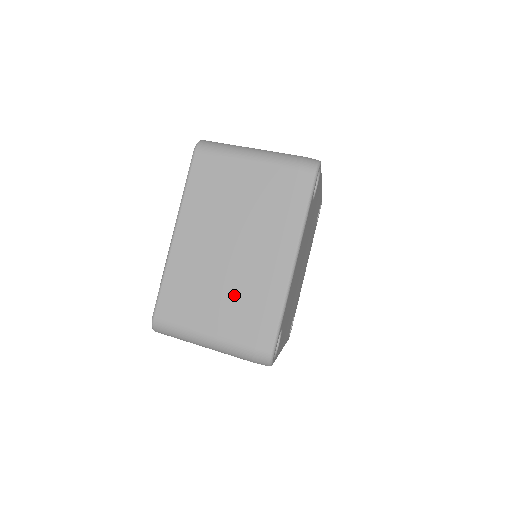
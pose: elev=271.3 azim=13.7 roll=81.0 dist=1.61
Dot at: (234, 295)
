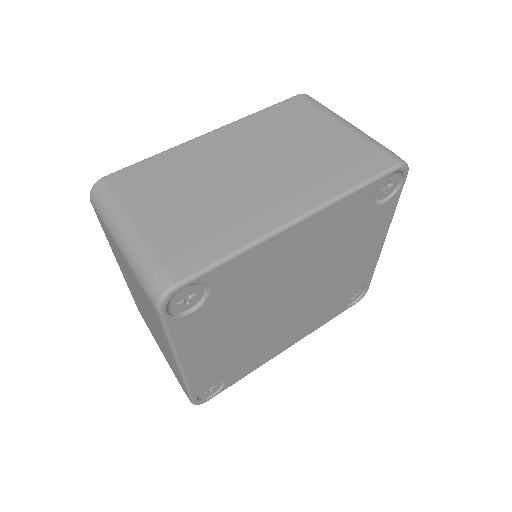
Dot at: (160, 345)
